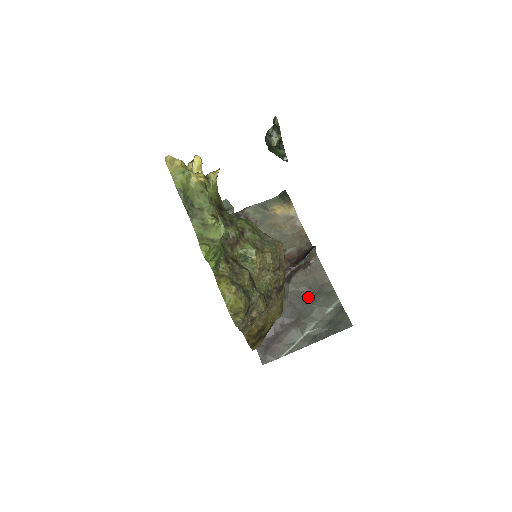
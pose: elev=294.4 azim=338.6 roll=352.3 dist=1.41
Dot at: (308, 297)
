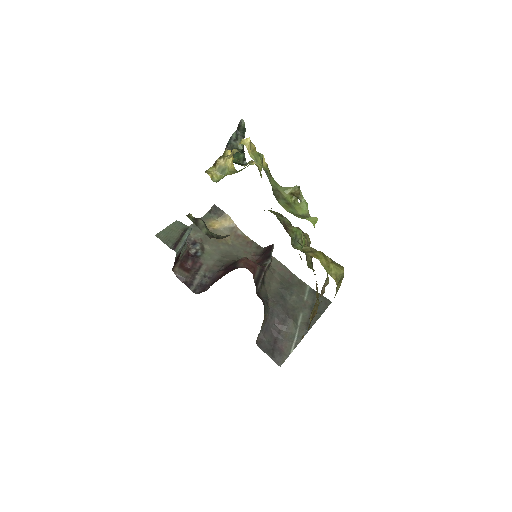
Dot at: (284, 292)
